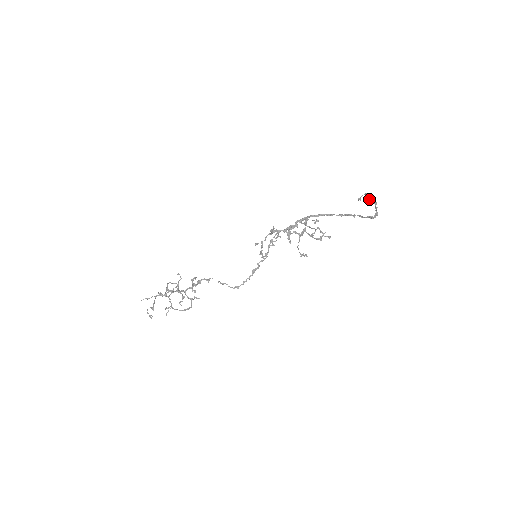
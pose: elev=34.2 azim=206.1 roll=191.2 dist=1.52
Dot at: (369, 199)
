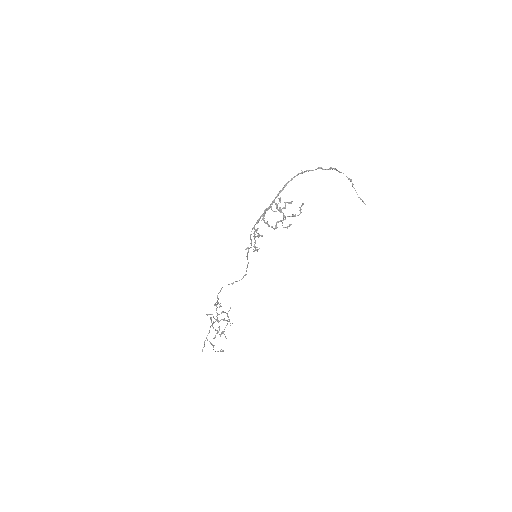
Dot at: (352, 185)
